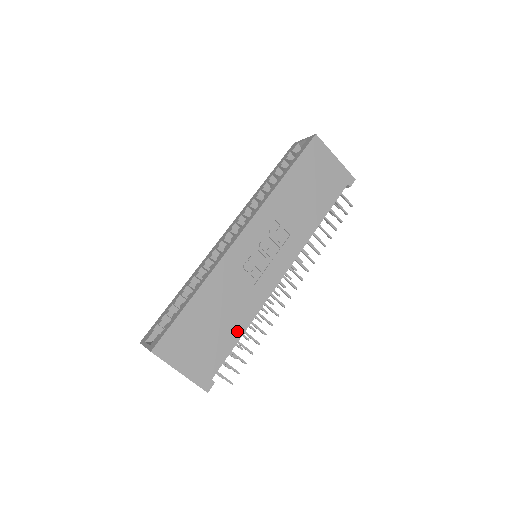
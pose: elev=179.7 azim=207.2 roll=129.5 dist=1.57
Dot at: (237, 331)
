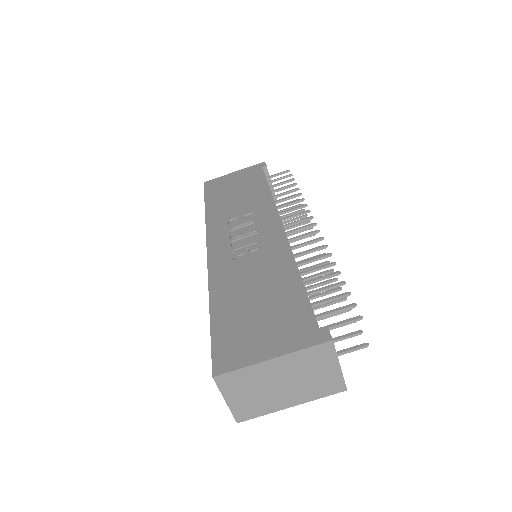
Dot at: (291, 281)
